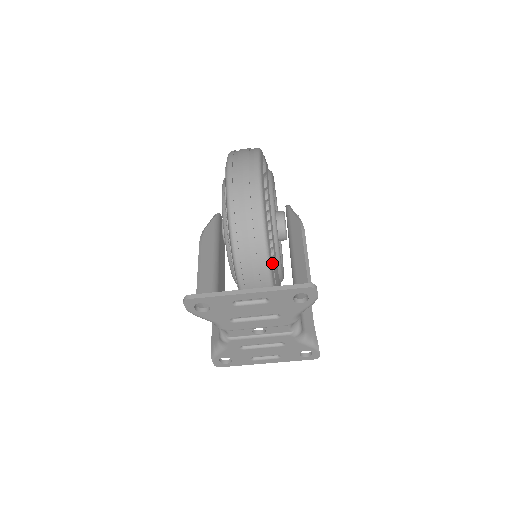
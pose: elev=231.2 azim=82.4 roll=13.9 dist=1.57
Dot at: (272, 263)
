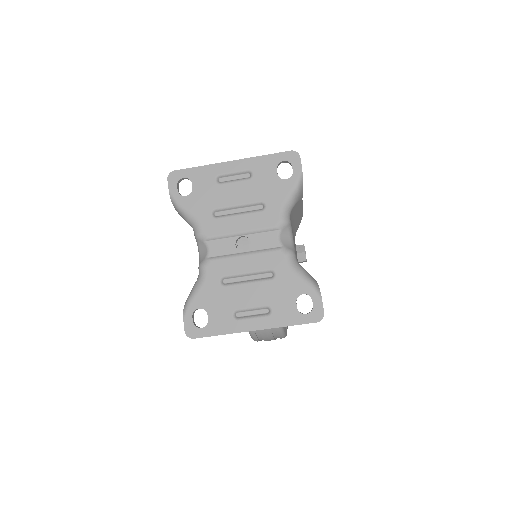
Dot at: occluded
